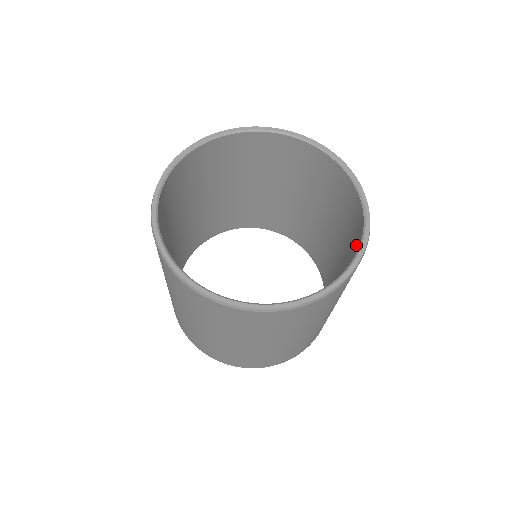
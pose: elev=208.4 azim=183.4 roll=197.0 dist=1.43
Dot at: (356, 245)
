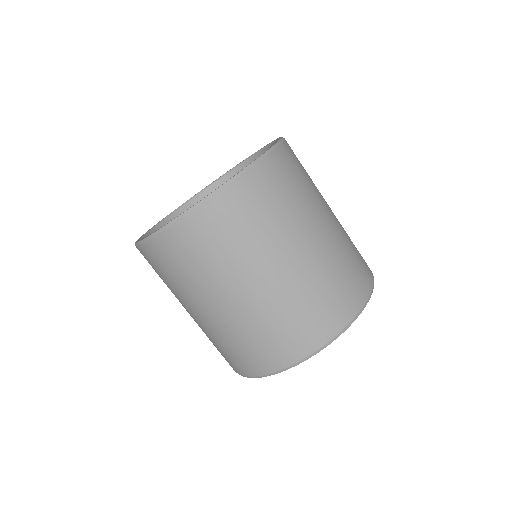
Dot at: occluded
